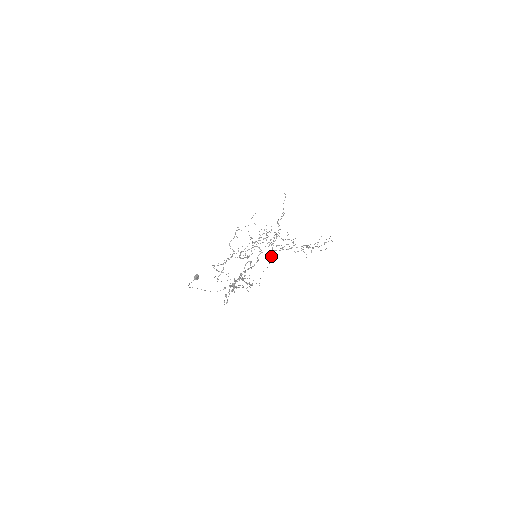
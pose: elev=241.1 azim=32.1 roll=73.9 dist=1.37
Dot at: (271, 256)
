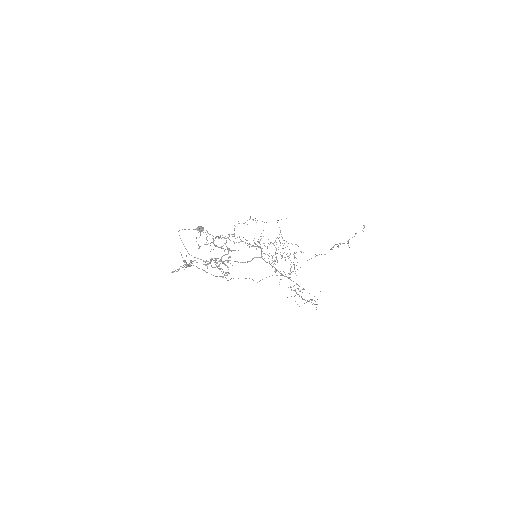
Dot at: occluded
